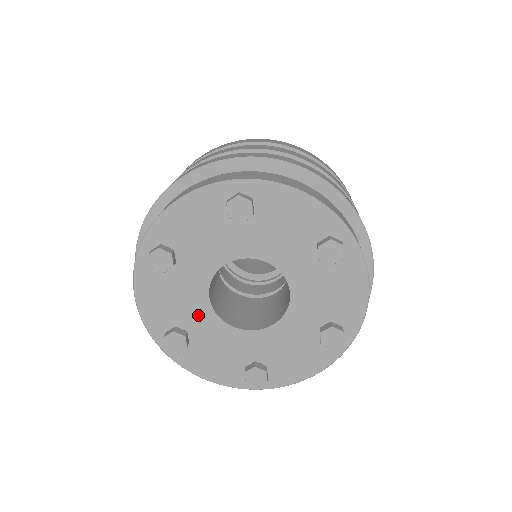
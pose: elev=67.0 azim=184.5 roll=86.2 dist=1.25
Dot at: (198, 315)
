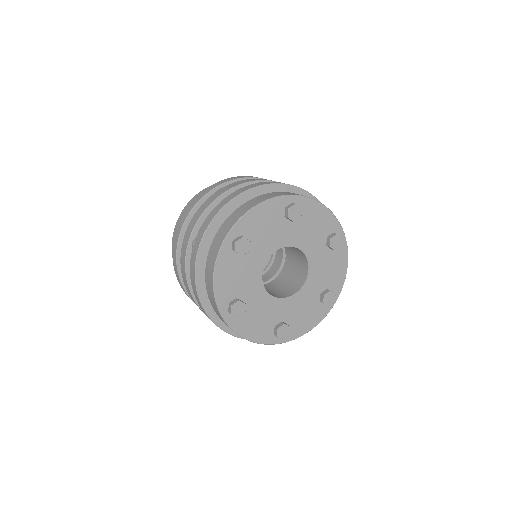
Dot at: (262, 250)
